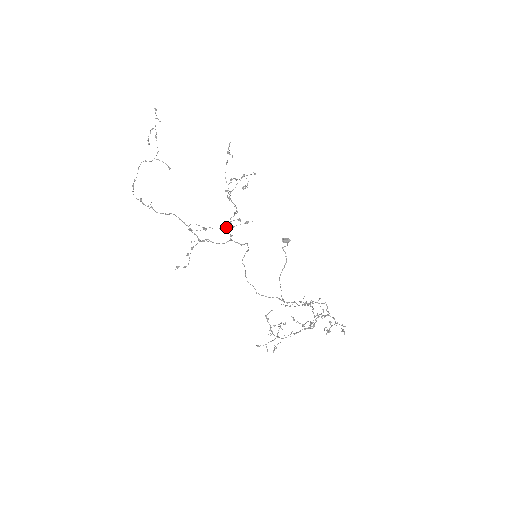
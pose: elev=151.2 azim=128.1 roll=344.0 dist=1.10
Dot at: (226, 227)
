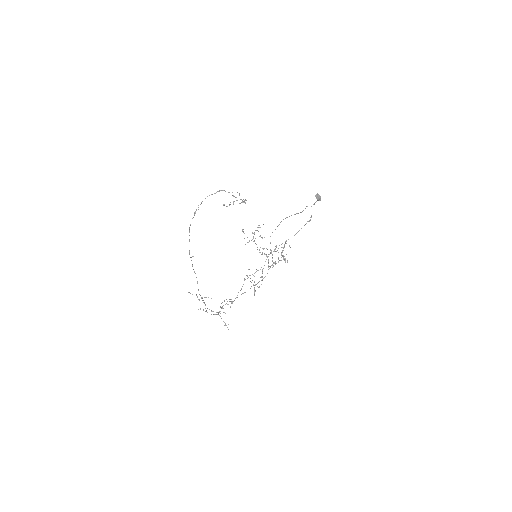
Dot at: occluded
